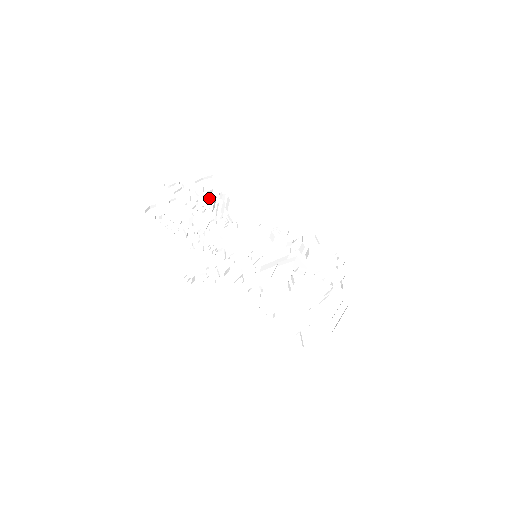
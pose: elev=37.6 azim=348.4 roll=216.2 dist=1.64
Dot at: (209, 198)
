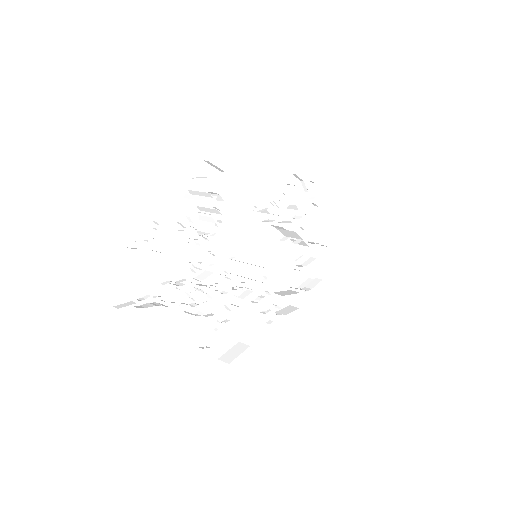
Dot at: occluded
